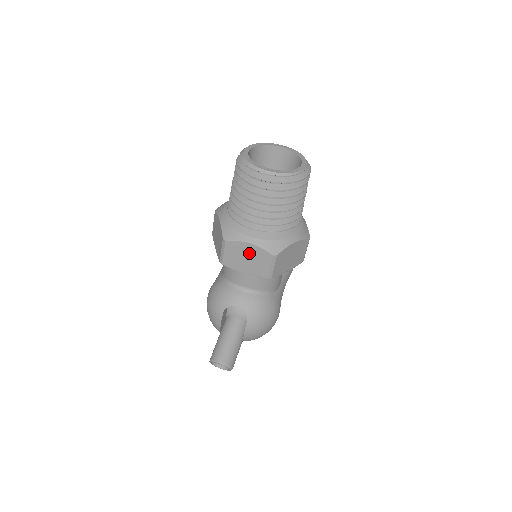
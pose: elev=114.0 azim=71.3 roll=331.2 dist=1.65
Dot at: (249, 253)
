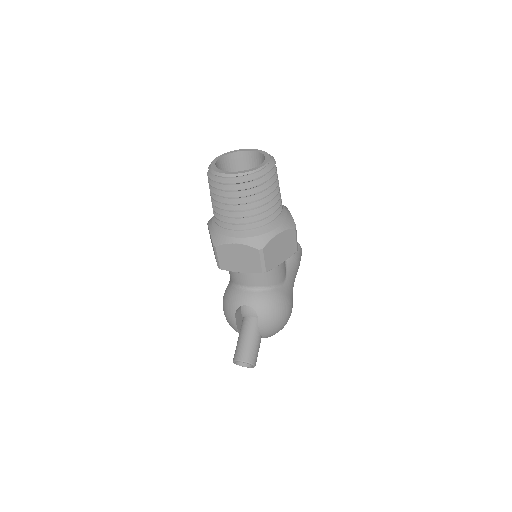
Dot at: (238, 253)
